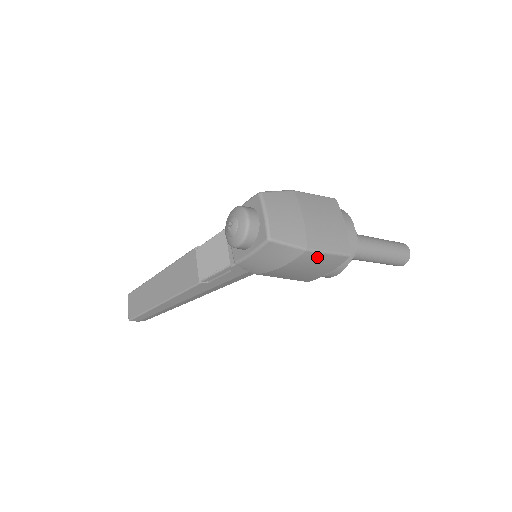
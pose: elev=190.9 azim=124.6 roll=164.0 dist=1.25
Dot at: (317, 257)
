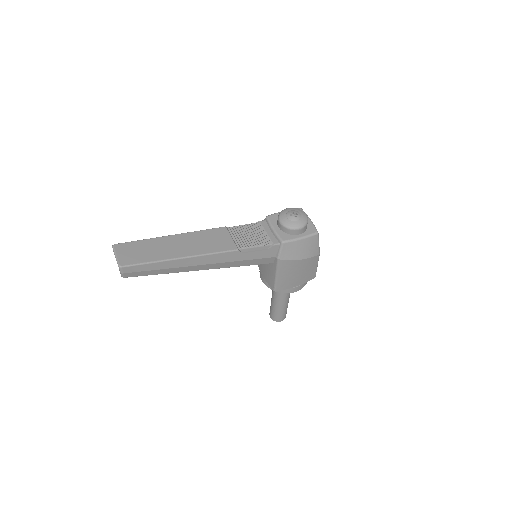
Dot at: (314, 265)
